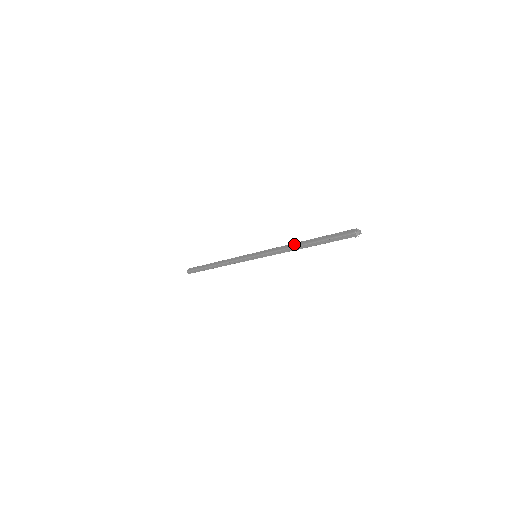
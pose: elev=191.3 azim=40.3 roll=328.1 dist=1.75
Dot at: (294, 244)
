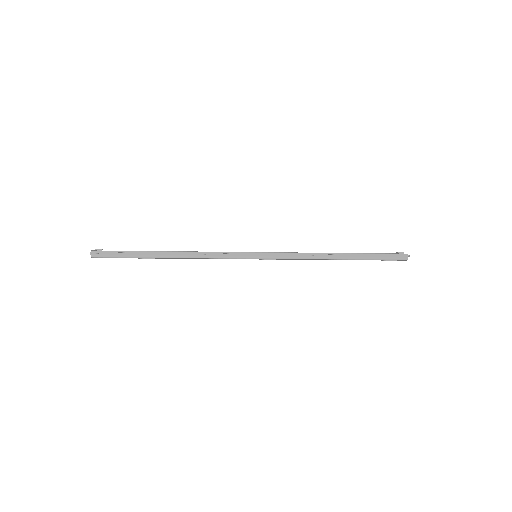
Dot at: (325, 254)
